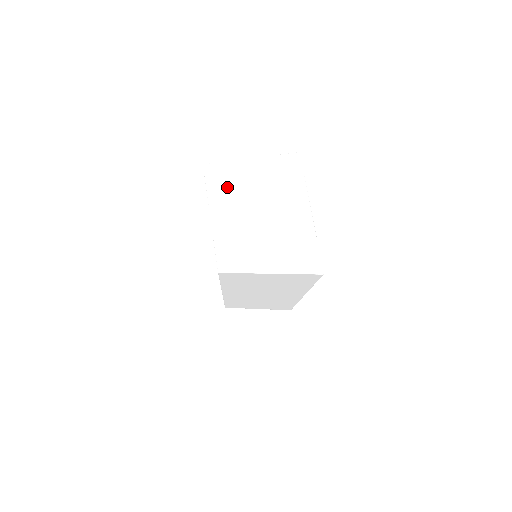
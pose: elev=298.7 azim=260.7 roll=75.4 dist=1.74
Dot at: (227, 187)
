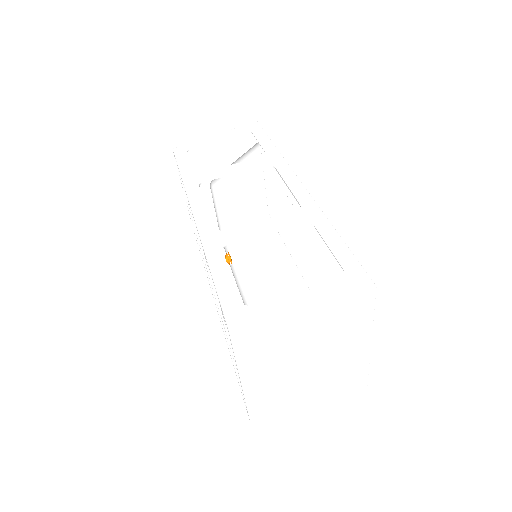
Dot at: (265, 349)
